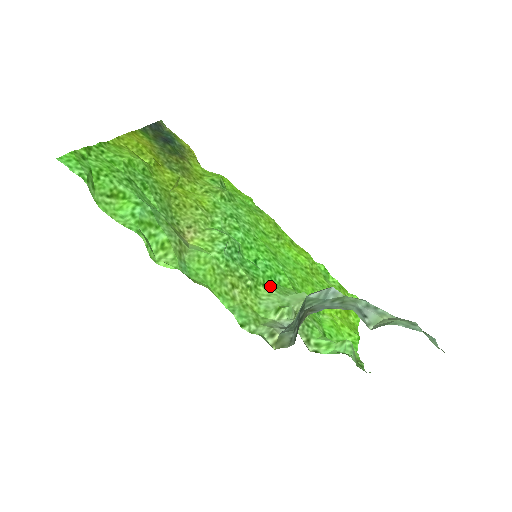
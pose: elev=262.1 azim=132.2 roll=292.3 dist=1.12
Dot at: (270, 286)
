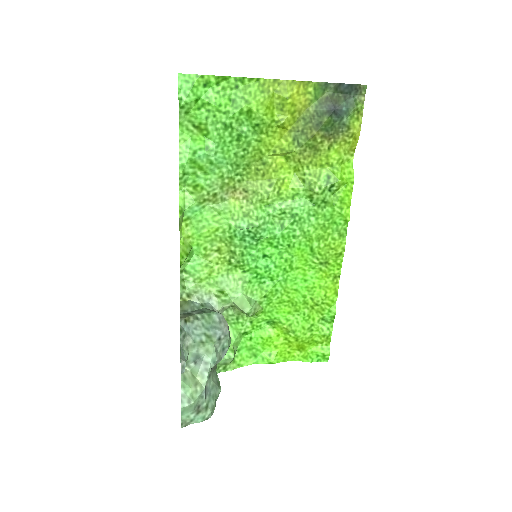
Dot at: (246, 277)
